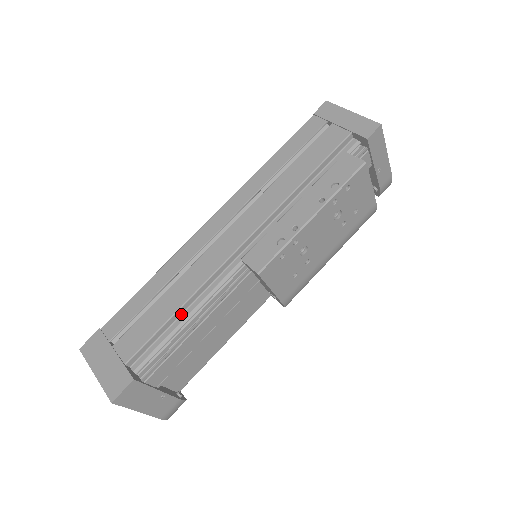
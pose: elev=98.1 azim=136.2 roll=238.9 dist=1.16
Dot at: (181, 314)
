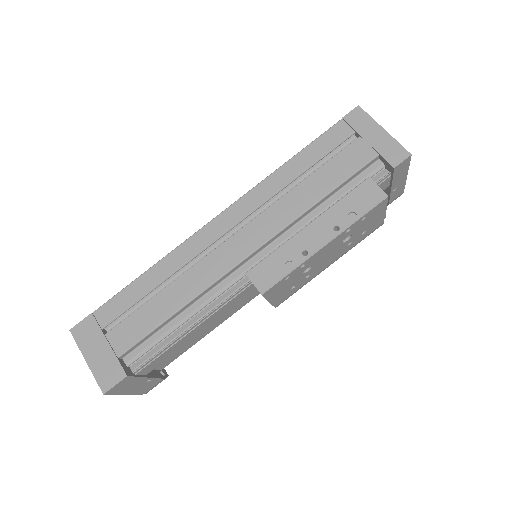
Dot at: (178, 315)
